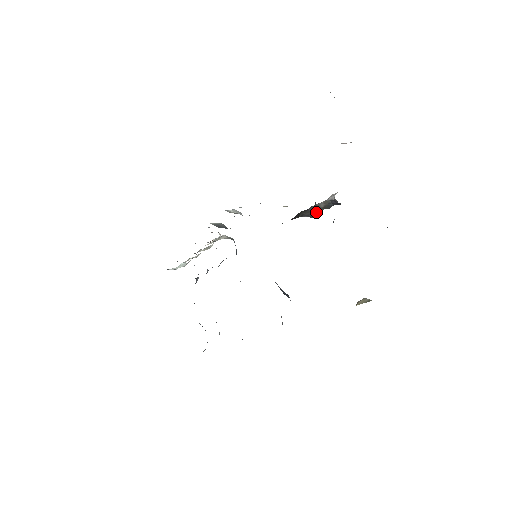
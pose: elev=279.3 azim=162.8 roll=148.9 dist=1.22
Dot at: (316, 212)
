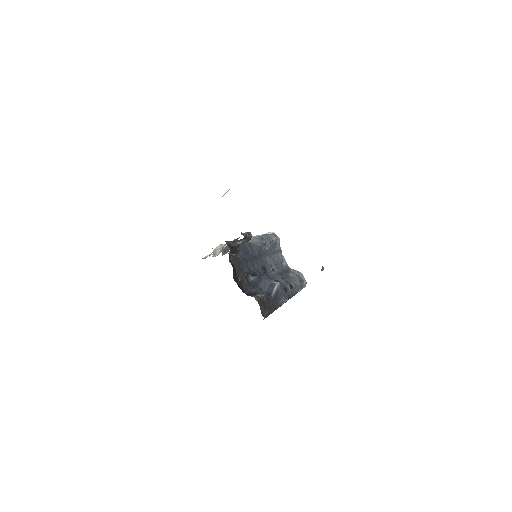
Dot at: (244, 240)
